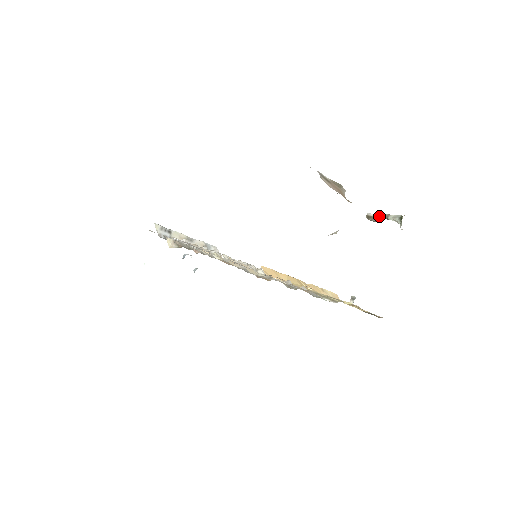
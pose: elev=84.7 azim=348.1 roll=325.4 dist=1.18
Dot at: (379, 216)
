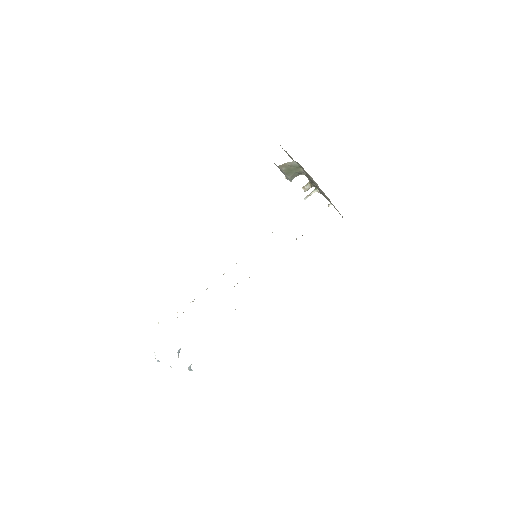
Dot at: (309, 181)
